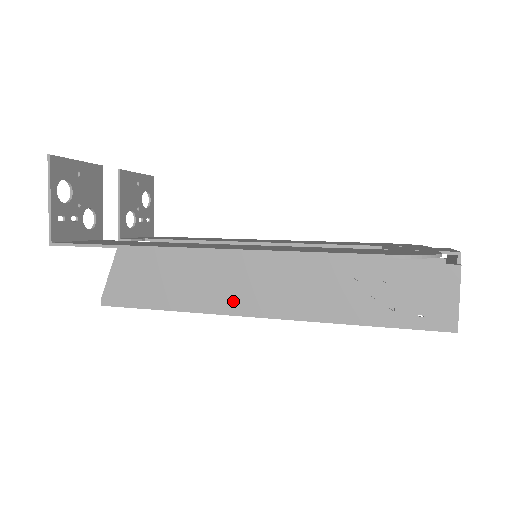
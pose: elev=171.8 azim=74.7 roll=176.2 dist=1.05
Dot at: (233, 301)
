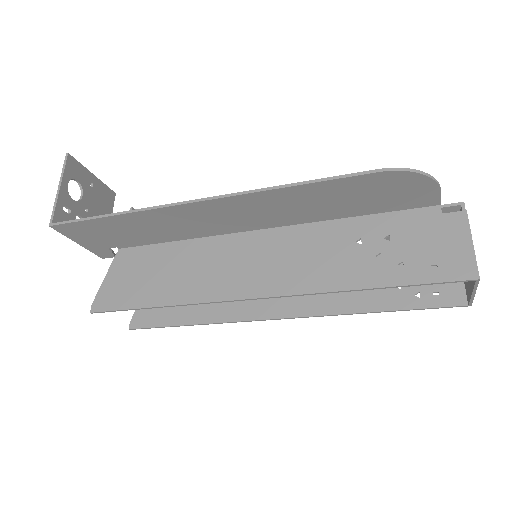
Dot at: (229, 285)
